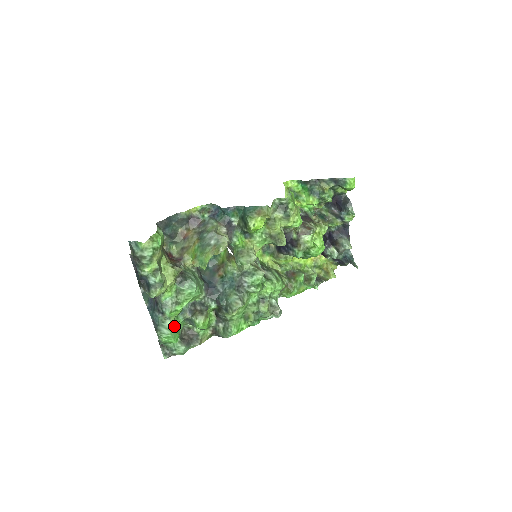
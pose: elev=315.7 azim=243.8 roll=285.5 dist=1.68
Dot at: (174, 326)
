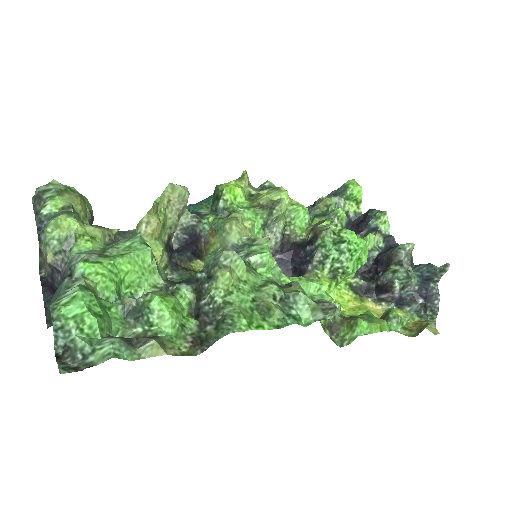
Dot at: (92, 290)
